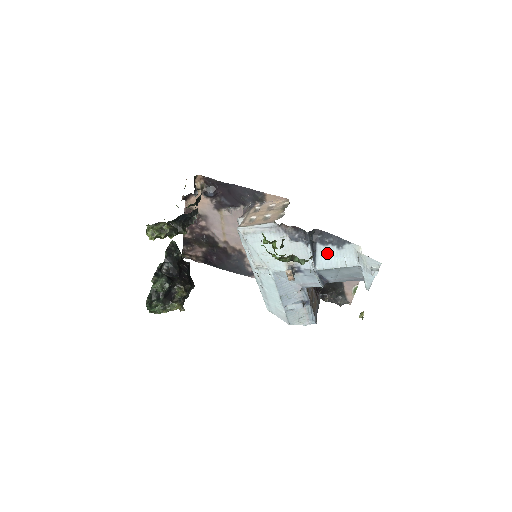
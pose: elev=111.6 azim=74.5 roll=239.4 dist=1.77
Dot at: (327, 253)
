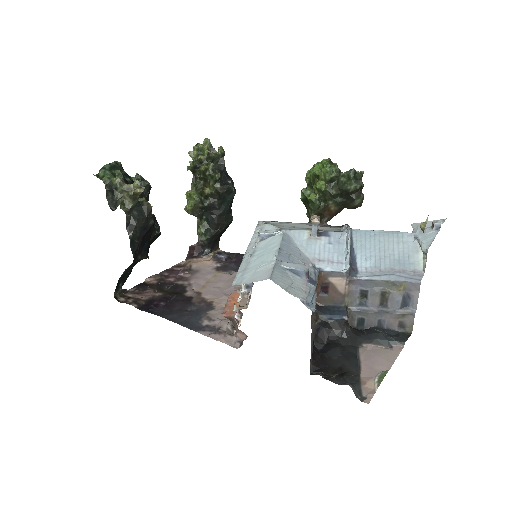
Dot at: occluded
